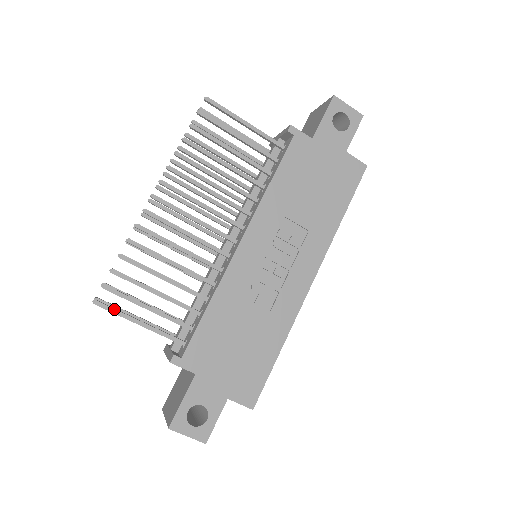
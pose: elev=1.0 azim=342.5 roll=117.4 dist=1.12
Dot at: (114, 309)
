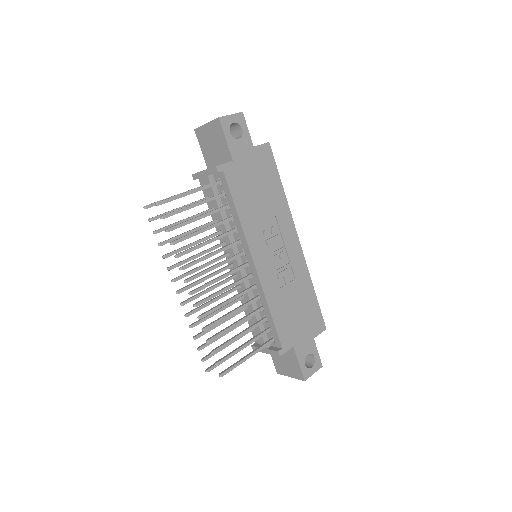
Dot at: (232, 367)
